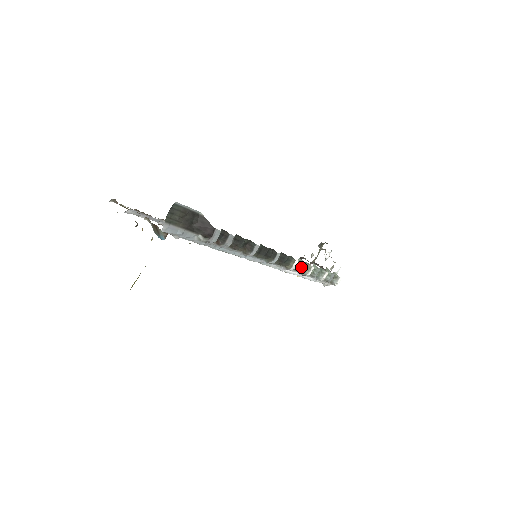
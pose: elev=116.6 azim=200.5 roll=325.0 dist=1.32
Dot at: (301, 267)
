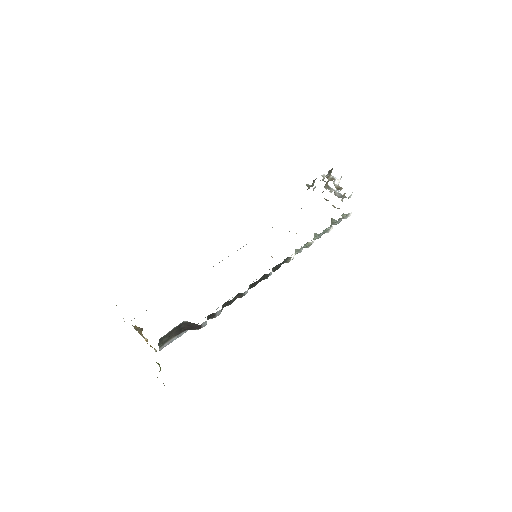
Dot at: (300, 251)
